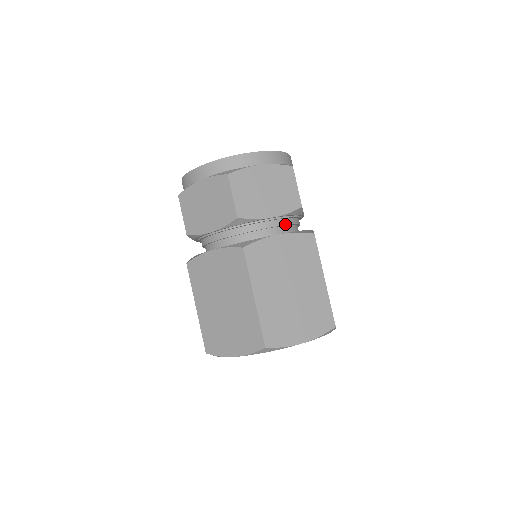
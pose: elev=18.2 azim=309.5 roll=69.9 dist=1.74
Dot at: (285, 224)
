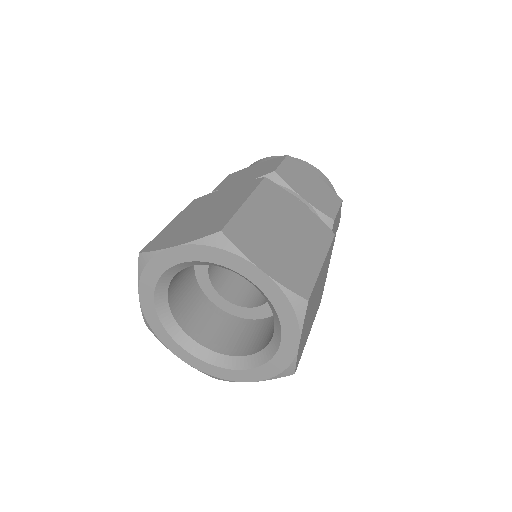
Dot at: occluded
